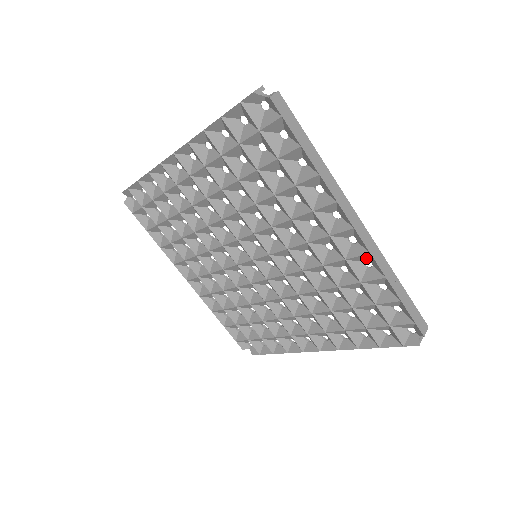
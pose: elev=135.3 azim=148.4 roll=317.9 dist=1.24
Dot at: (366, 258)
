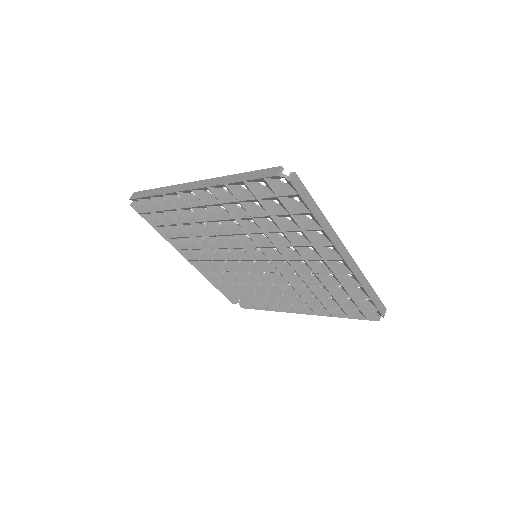
Dot at: occluded
